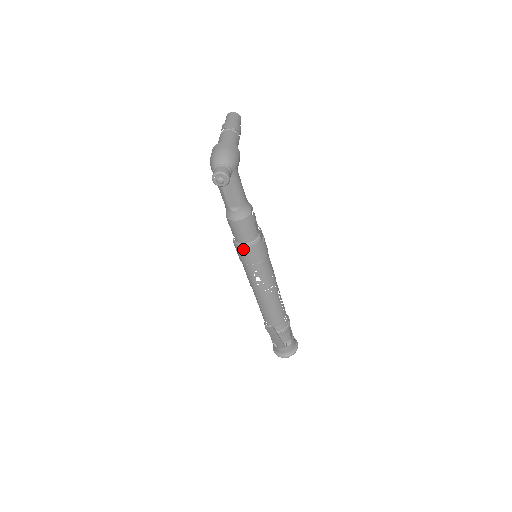
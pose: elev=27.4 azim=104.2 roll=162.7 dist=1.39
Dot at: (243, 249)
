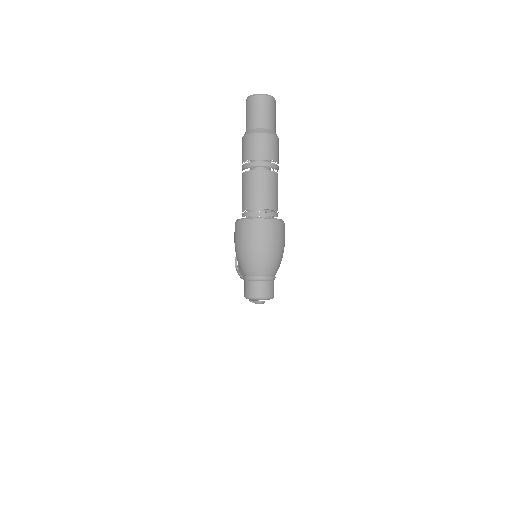
Dot at: occluded
